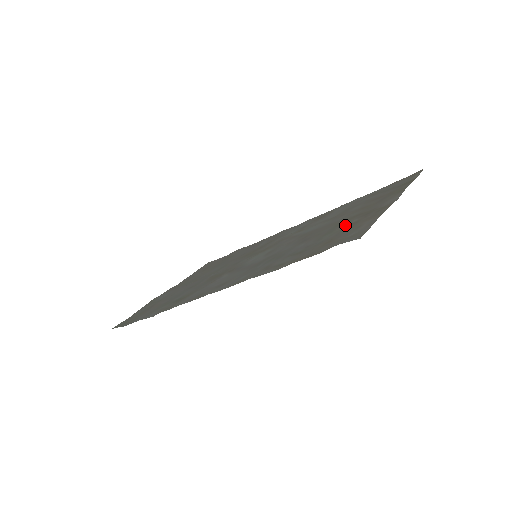
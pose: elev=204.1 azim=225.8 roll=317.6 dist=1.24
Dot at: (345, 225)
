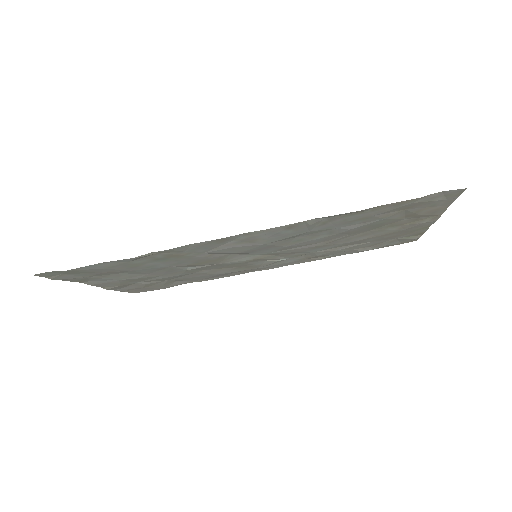
Dot at: (398, 219)
